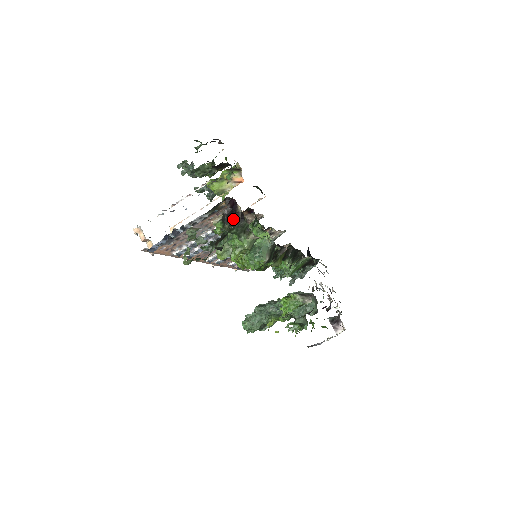
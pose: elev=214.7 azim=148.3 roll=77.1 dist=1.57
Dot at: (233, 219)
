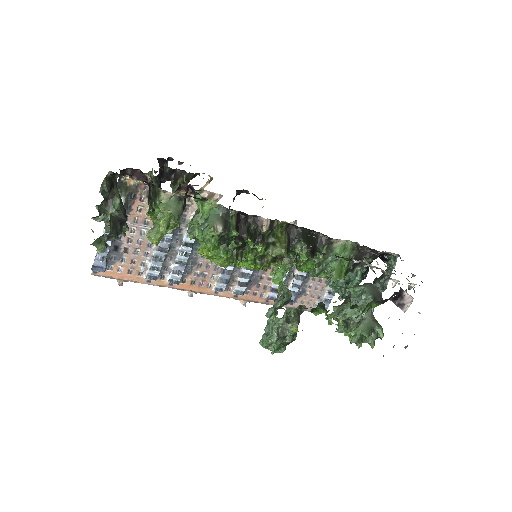
Dot at: (110, 172)
